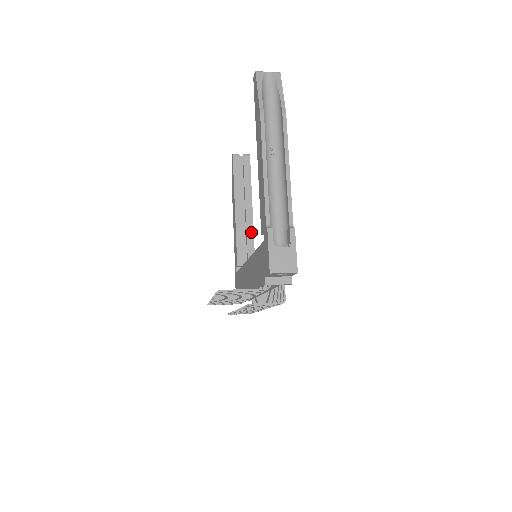
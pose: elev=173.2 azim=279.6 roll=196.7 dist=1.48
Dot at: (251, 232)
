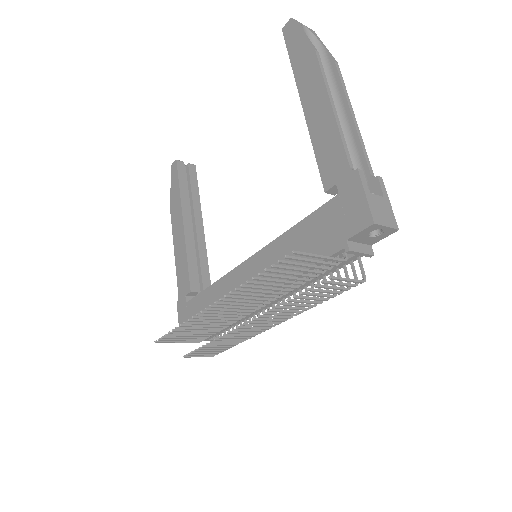
Dot at: (204, 252)
